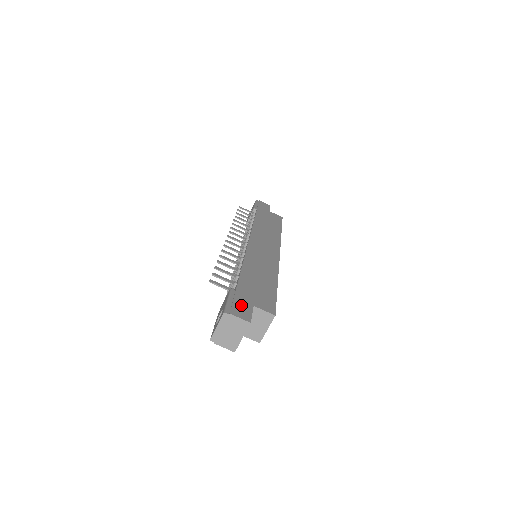
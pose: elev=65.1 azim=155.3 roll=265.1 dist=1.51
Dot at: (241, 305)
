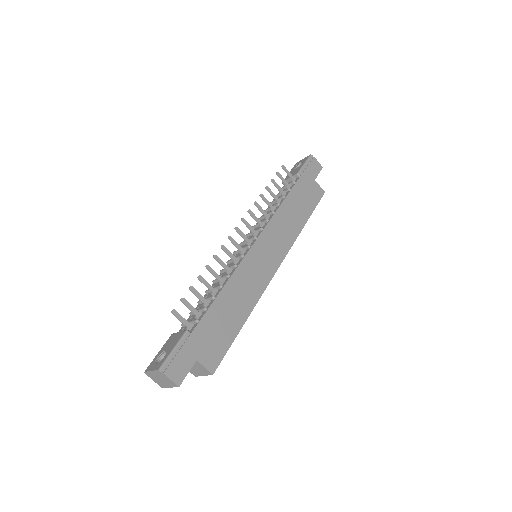
Dot at: (183, 360)
